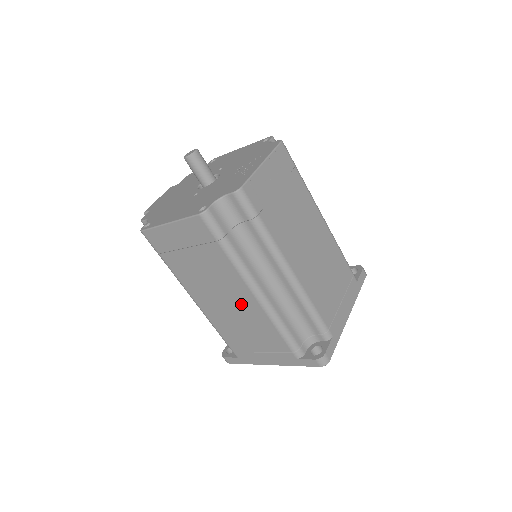
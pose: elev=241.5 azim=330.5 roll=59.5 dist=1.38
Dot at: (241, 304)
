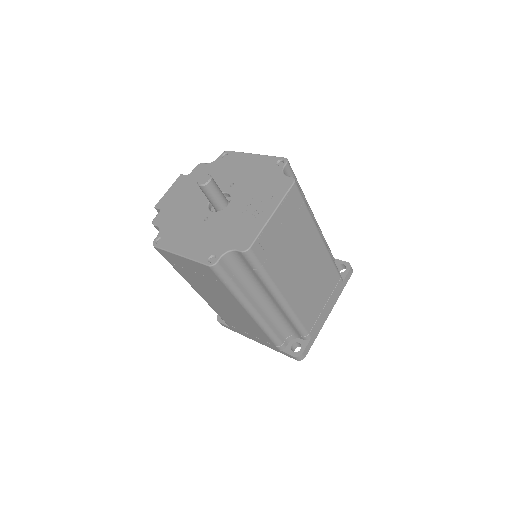
Dot at: (238, 312)
